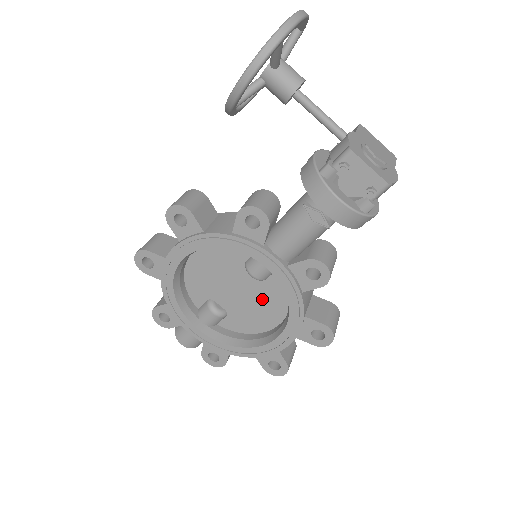
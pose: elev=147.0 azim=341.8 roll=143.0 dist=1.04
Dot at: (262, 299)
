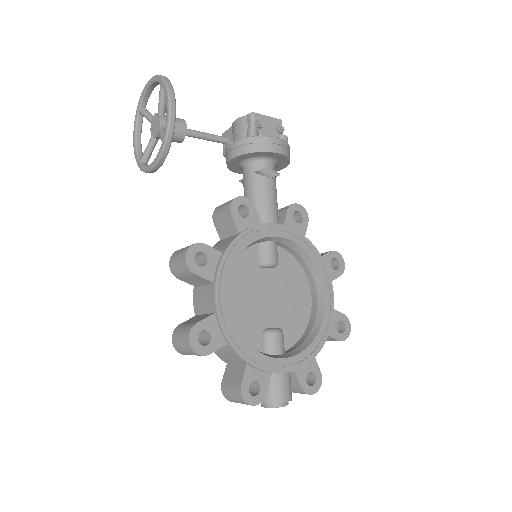
Dot at: (288, 285)
